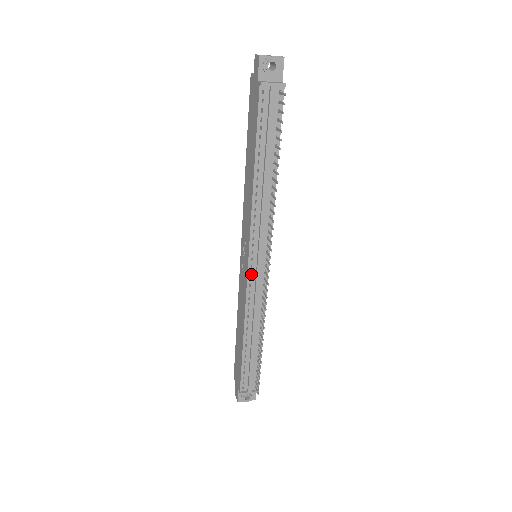
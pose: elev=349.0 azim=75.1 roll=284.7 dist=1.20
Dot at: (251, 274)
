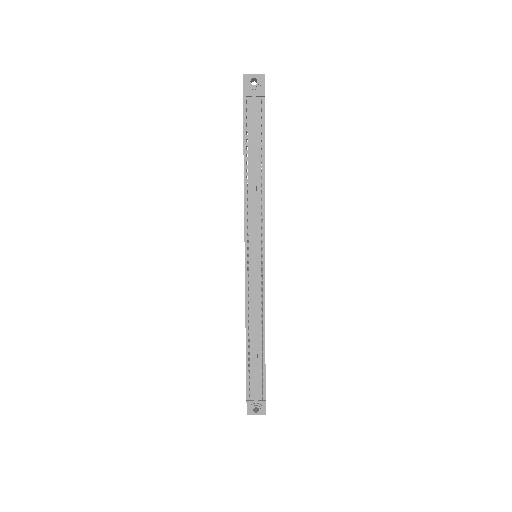
Dot at: (248, 270)
